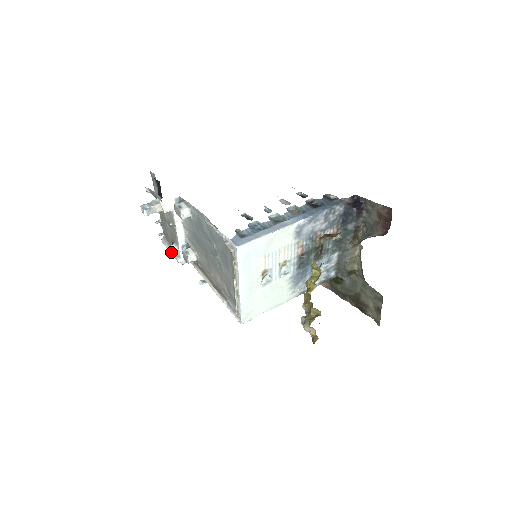
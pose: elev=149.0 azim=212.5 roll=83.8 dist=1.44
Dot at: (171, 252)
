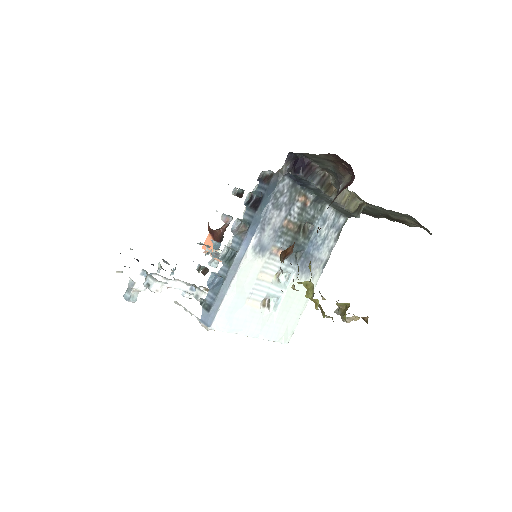
Dot at: occluded
